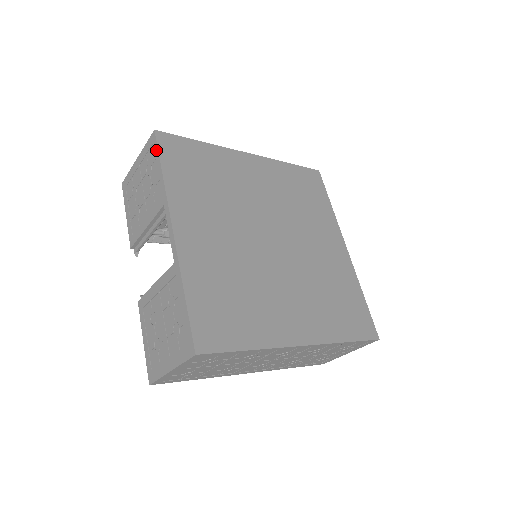
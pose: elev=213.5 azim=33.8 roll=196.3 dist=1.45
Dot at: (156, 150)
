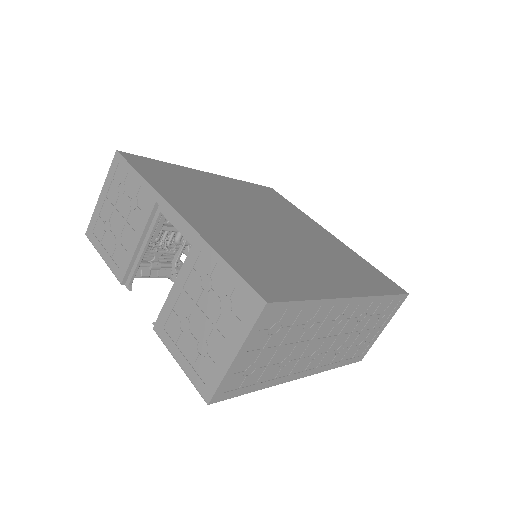
Dot at: (126, 164)
